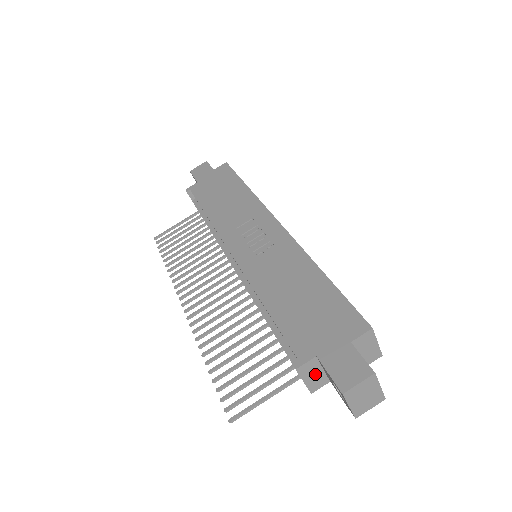
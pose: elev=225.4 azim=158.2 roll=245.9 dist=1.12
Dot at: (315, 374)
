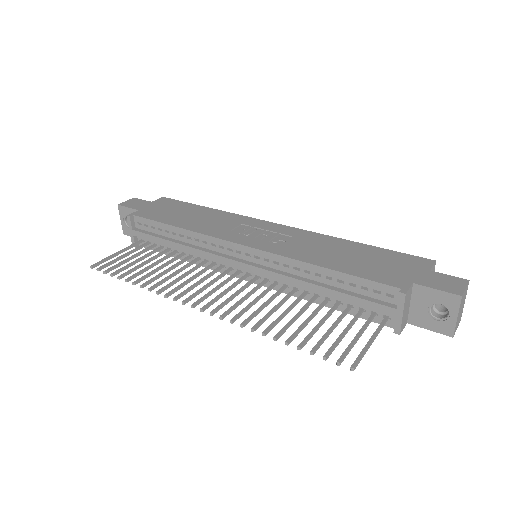
Dot at: (407, 308)
